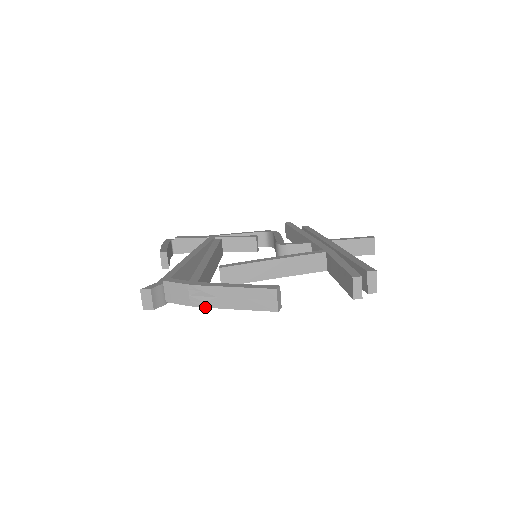
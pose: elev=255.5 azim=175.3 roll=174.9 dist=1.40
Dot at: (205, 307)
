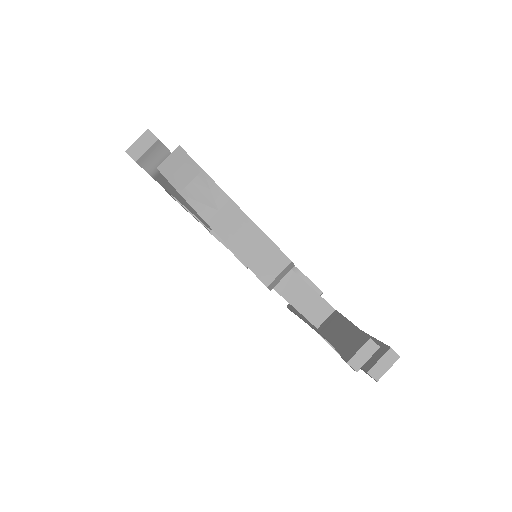
Dot at: (194, 208)
